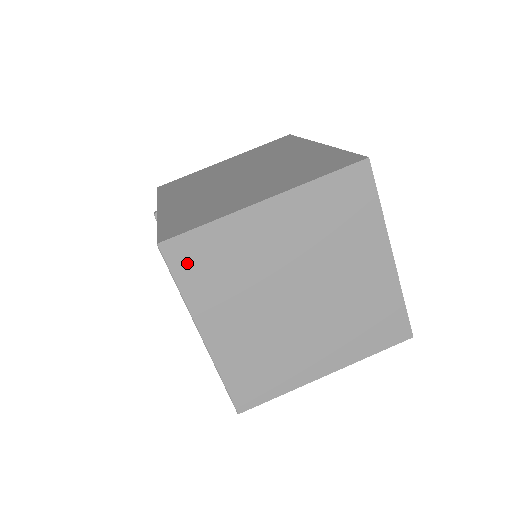
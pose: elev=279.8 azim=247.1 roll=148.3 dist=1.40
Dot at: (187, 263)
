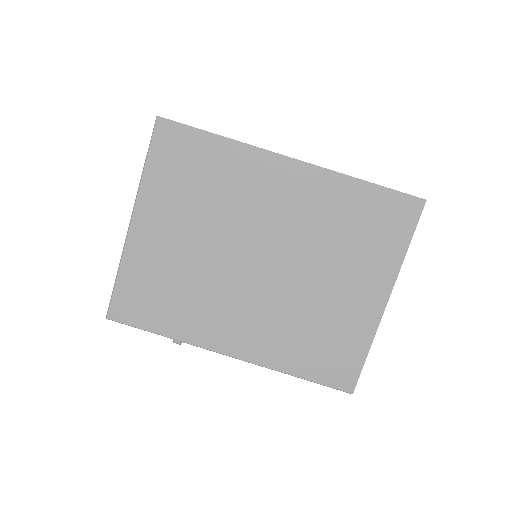
Dot at: occluded
